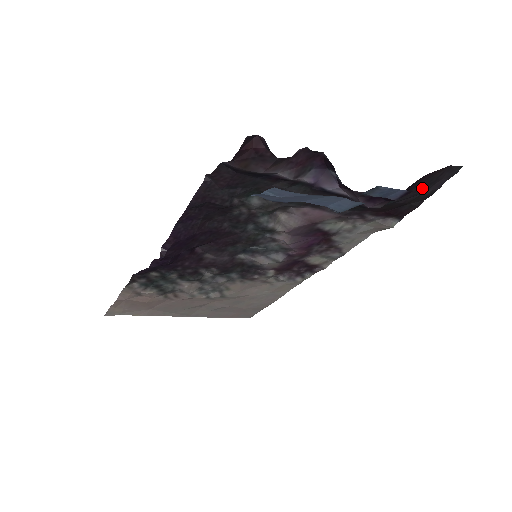
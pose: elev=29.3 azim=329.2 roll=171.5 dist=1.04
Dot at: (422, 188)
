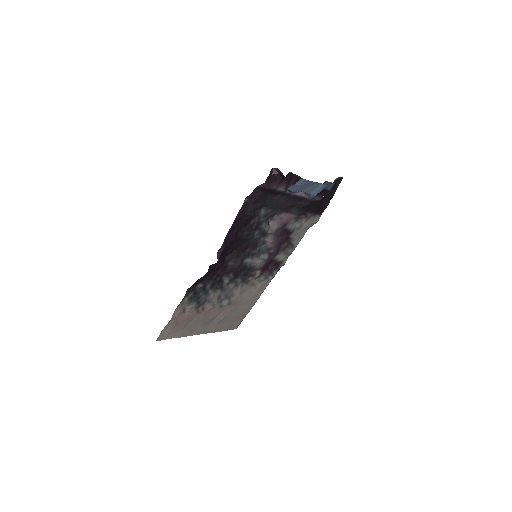
Dot at: (331, 190)
